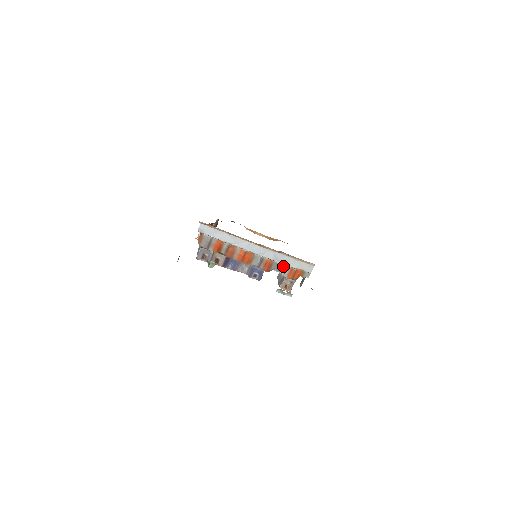
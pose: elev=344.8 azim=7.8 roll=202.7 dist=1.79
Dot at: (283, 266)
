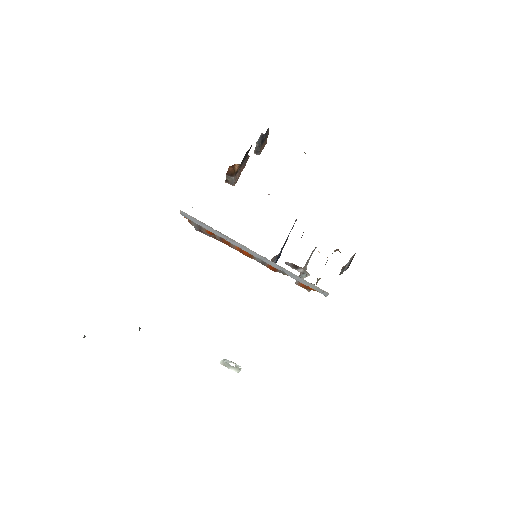
Dot at: (291, 276)
